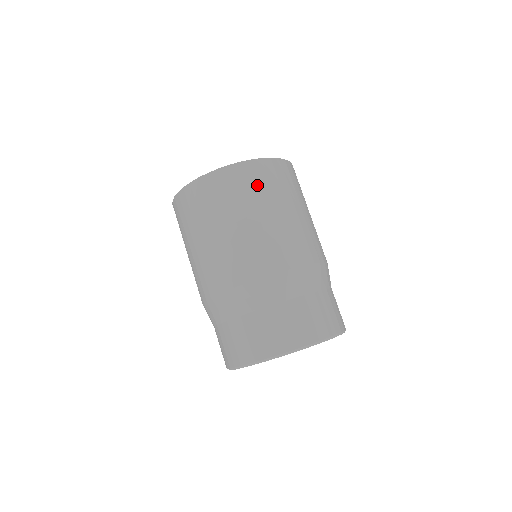
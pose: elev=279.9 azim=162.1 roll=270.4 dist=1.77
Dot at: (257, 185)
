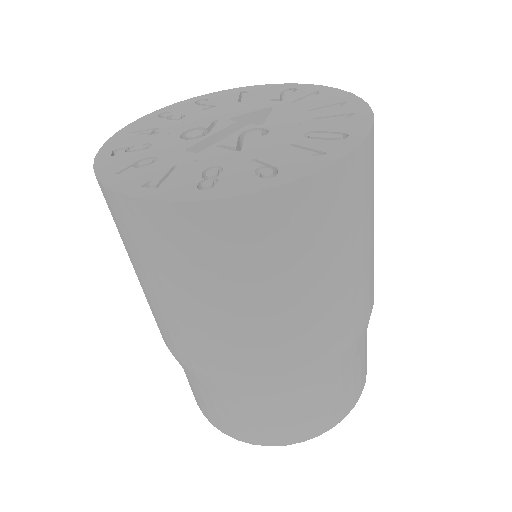
Dot at: (207, 256)
